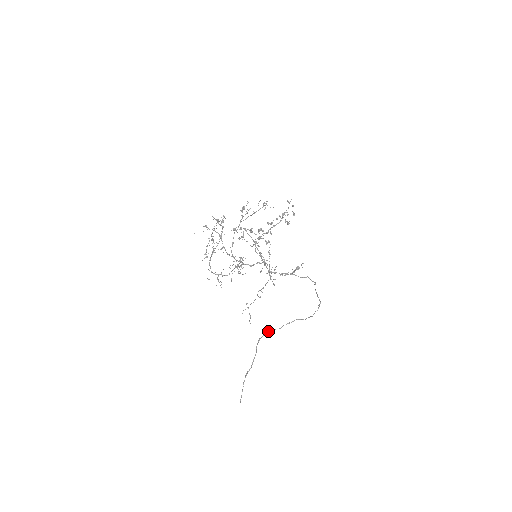
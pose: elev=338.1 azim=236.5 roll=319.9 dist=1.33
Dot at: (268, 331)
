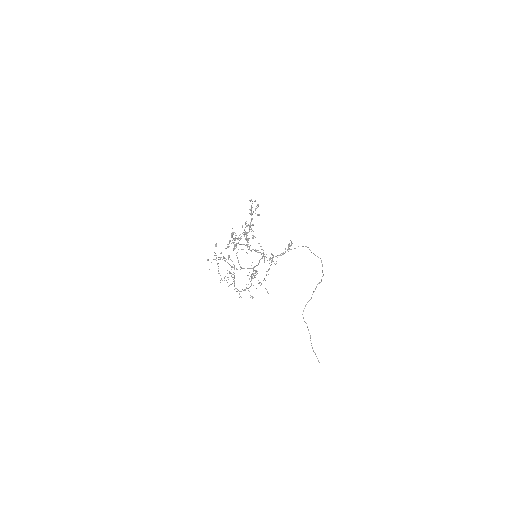
Dot at: (305, 306)
